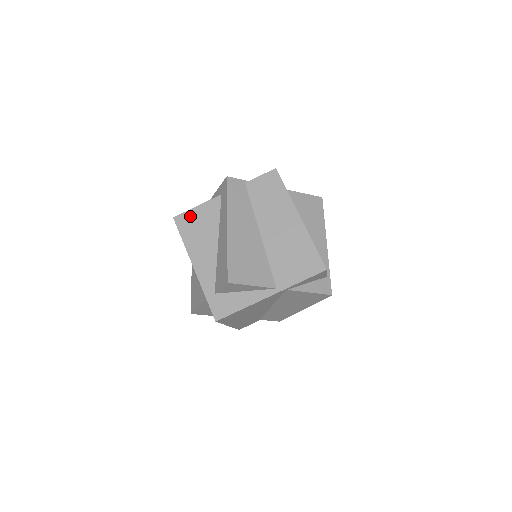
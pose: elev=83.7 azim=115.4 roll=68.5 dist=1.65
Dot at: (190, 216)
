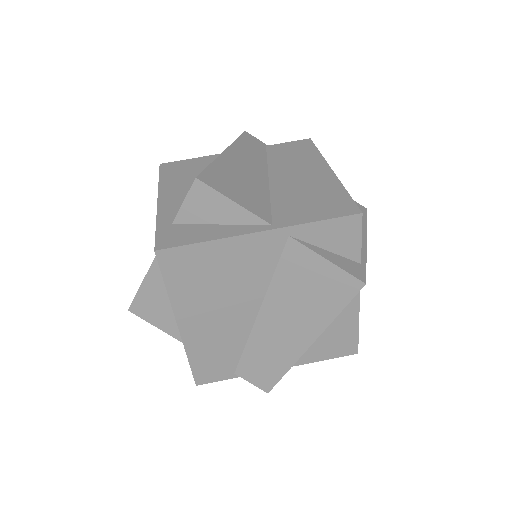
Dot at: (182, 164)
